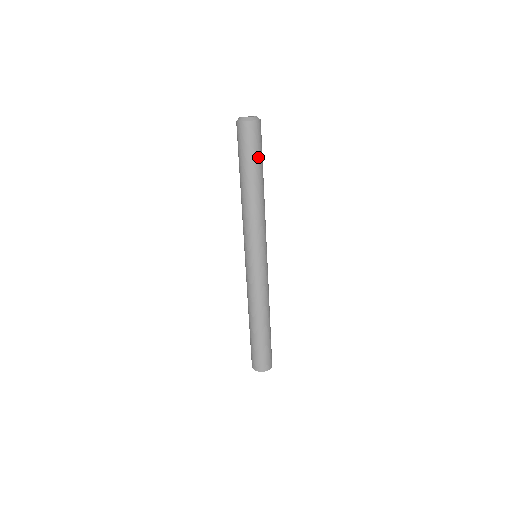
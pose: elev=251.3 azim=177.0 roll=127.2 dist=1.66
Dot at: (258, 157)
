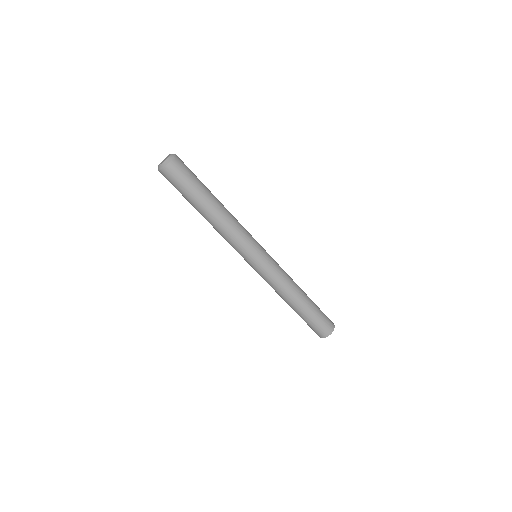
Dot at: (199, 181)
